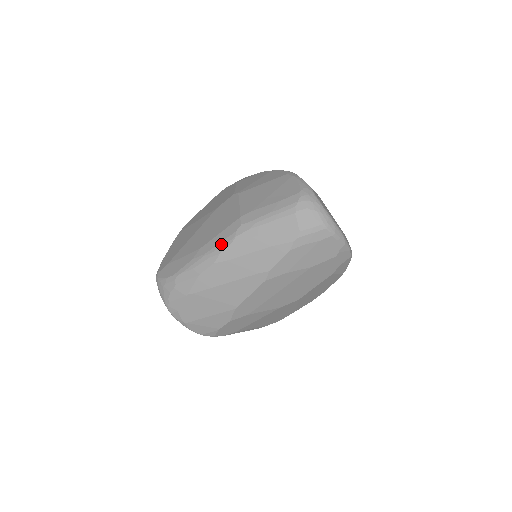
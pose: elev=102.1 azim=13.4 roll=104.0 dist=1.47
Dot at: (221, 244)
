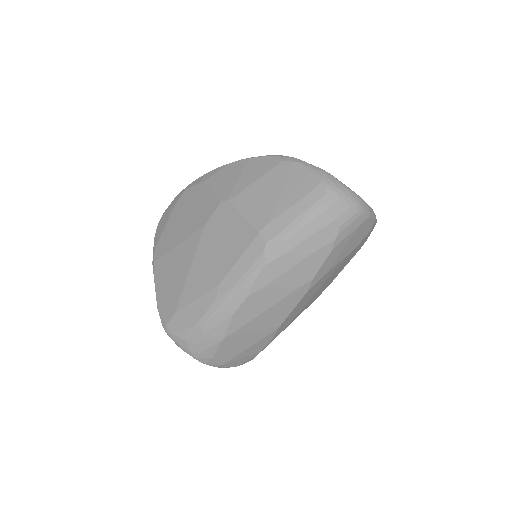
Dot at: (250, 272)
